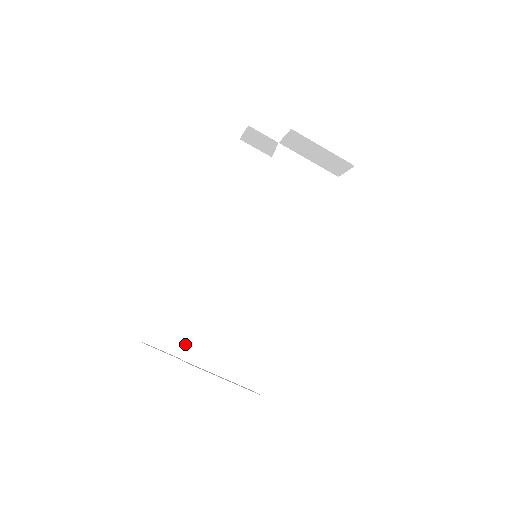
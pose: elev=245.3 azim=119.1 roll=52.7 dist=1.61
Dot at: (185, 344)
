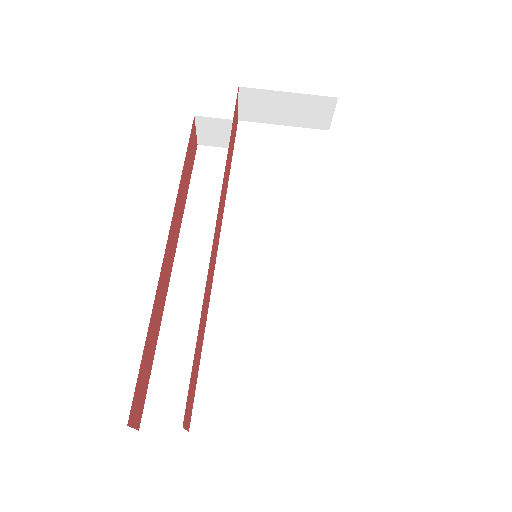
Dot at: occluded
